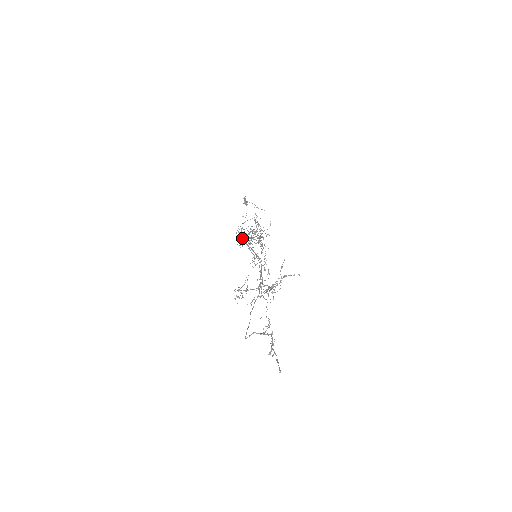
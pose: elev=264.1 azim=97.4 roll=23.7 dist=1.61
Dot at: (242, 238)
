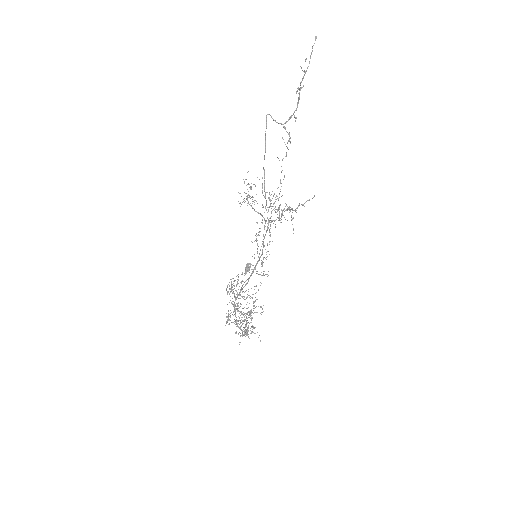
Dot at: (233, 293)
